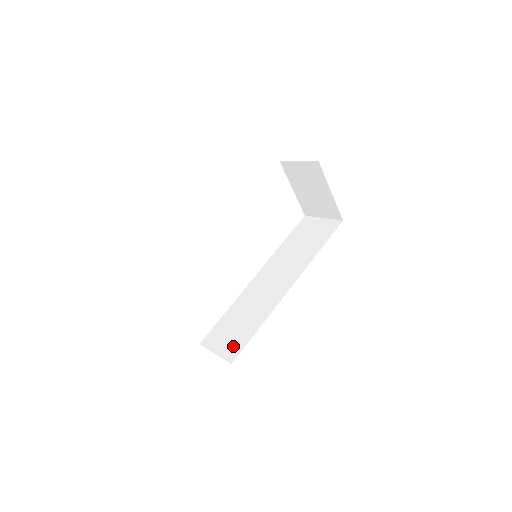
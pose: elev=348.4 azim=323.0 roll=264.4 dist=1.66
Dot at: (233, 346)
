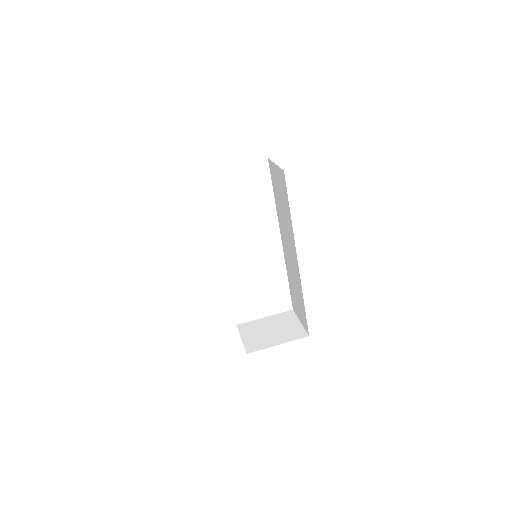
Dot at: (303, 318)
